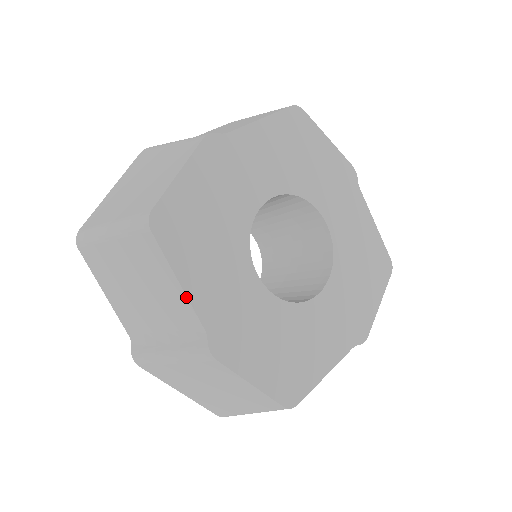
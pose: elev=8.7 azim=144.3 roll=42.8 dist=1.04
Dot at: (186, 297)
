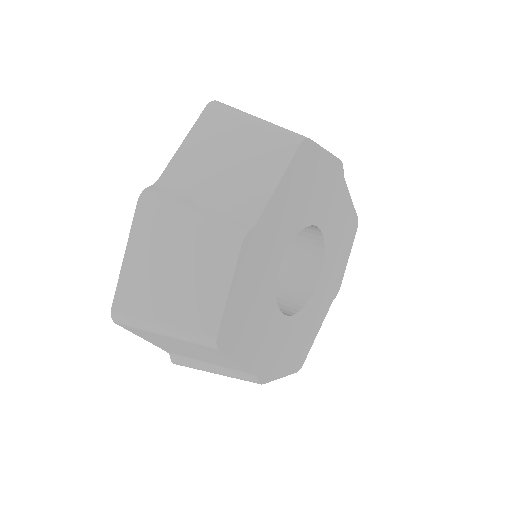
Dot at: (244, 367)
